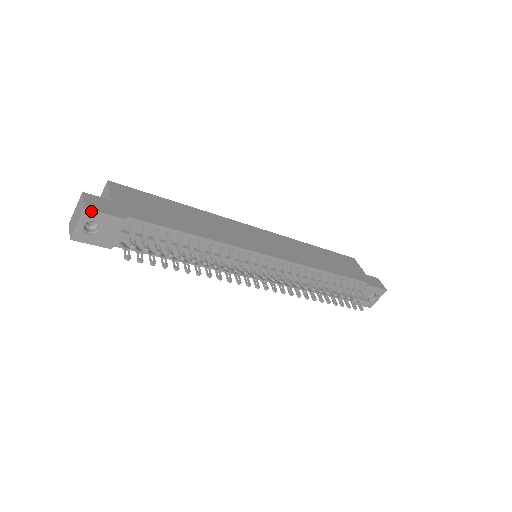
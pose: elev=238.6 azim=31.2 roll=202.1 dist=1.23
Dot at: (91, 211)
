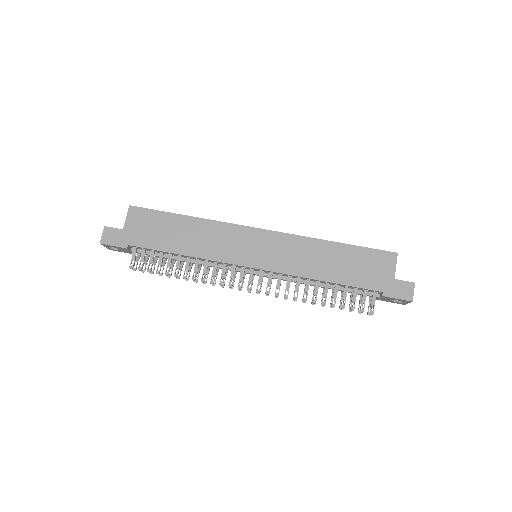
Dot at: (105, 244)
